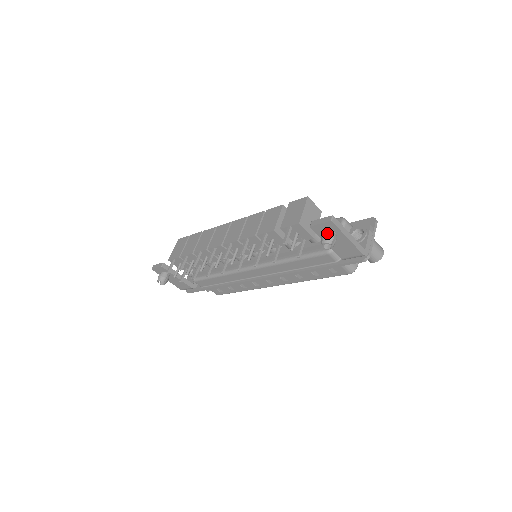
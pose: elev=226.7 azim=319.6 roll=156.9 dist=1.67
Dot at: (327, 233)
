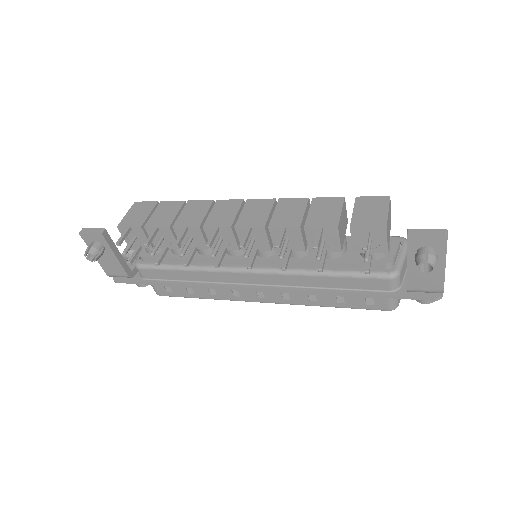
Dot at: (431, 250)
